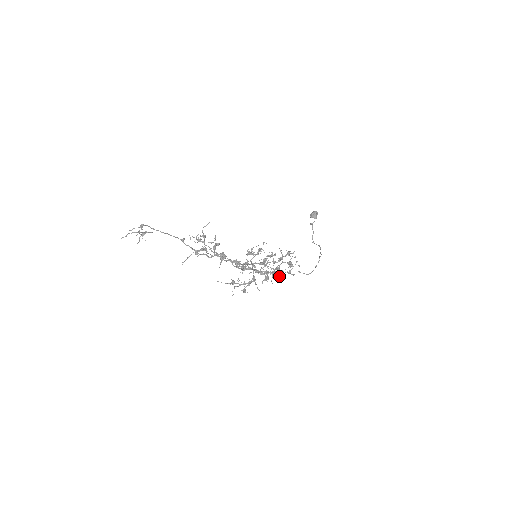
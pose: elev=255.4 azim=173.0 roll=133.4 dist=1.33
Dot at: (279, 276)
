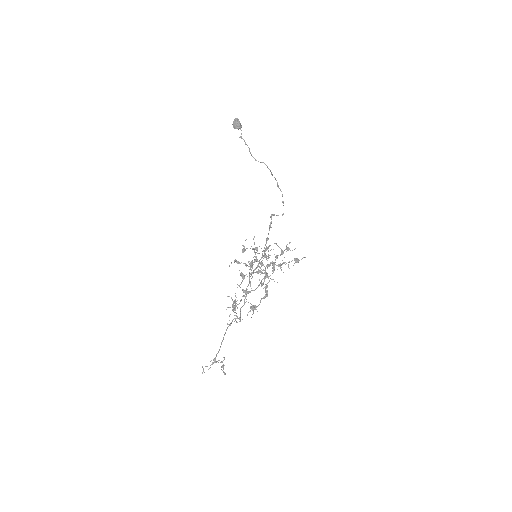
Dot at: occluded
